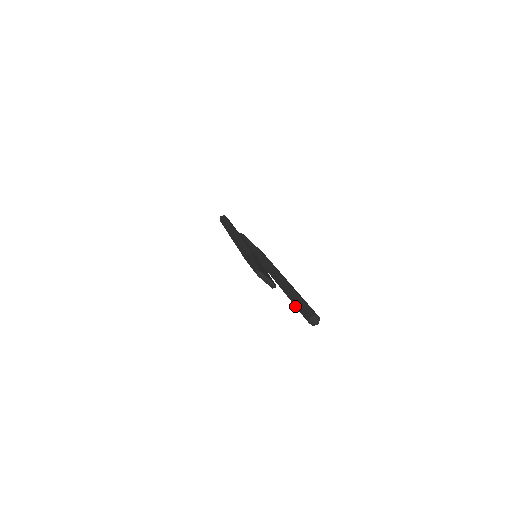
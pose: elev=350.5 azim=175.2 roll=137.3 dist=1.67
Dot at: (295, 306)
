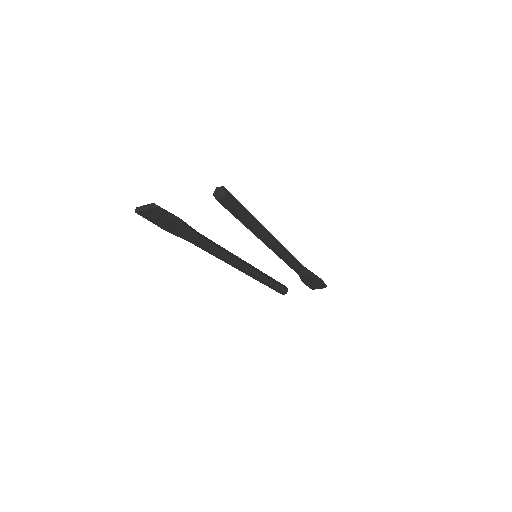
Dot at: occluded
